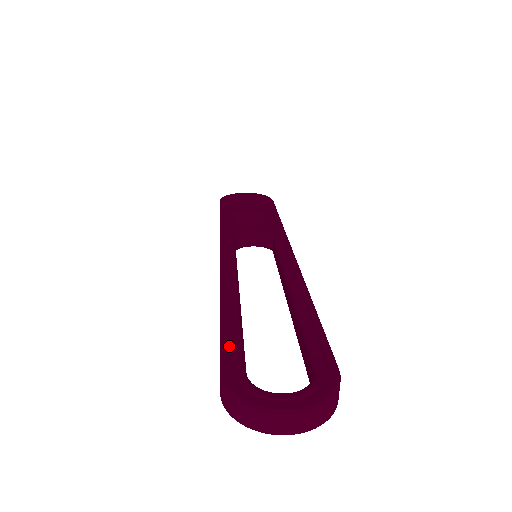
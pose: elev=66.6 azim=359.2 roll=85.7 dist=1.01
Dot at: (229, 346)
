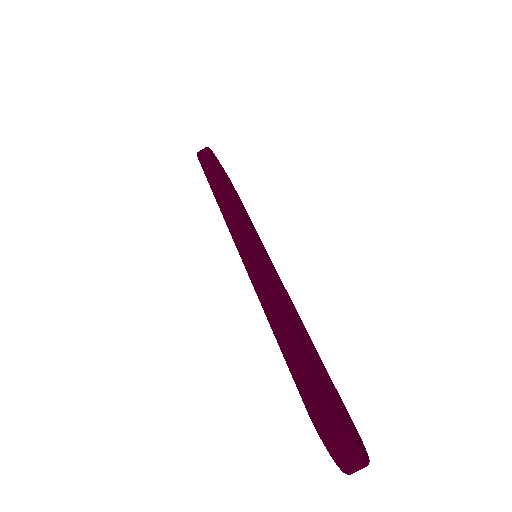
Dot at: (318, 371)
